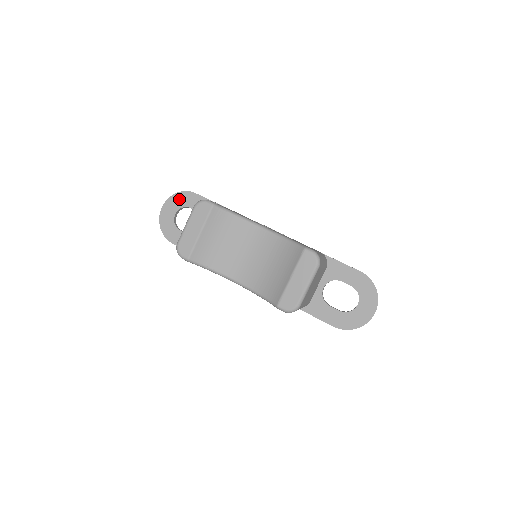
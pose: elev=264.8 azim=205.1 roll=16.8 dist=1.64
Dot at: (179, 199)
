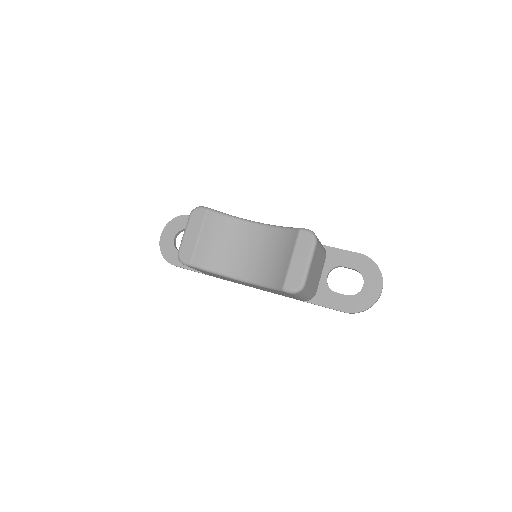
Dot at: (176, 224)
